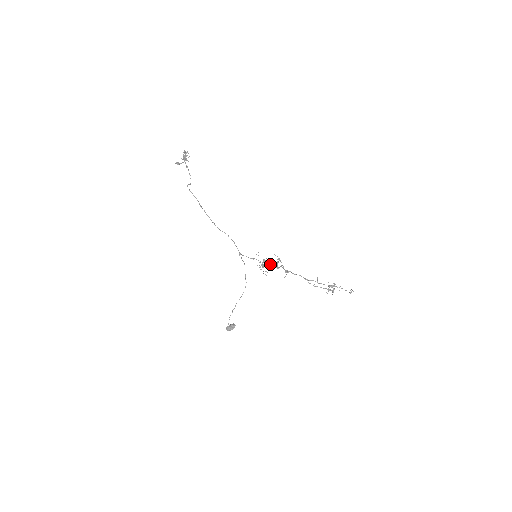
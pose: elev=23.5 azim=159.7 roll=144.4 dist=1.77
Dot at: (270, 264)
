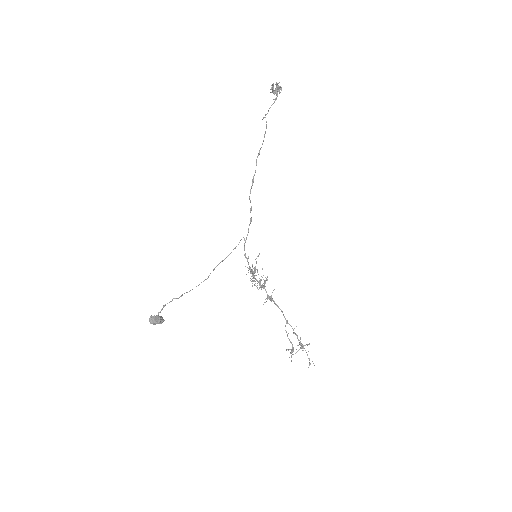
Dot at: occluded
